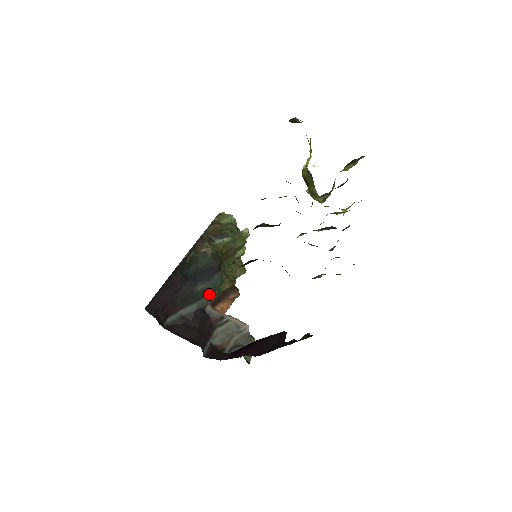
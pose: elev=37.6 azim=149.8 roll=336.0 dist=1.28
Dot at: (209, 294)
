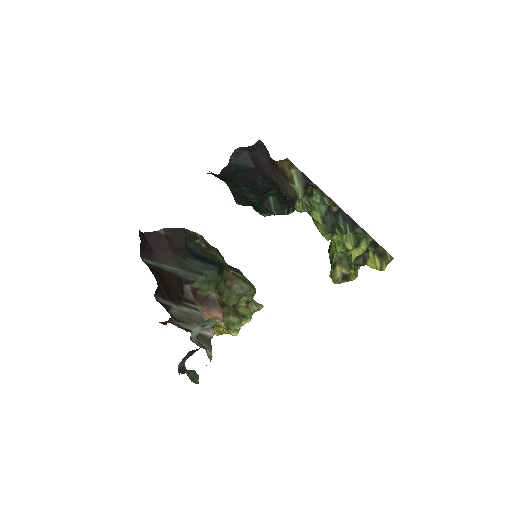
Dot at: (196, 273)
